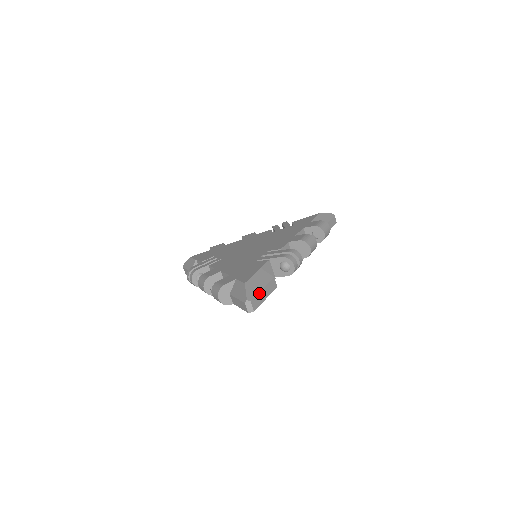
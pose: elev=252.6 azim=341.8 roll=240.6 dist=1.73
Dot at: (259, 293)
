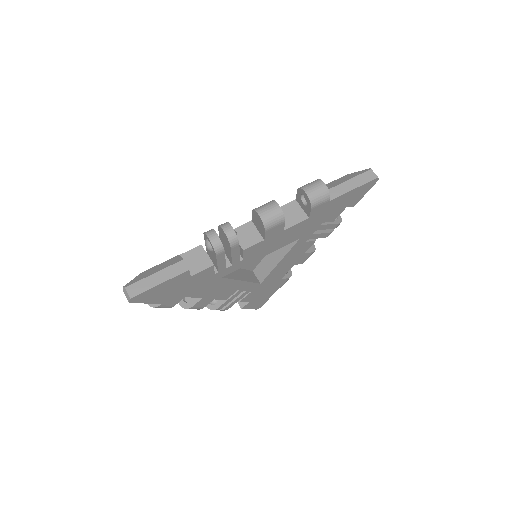
Dot at: (146, 278)
